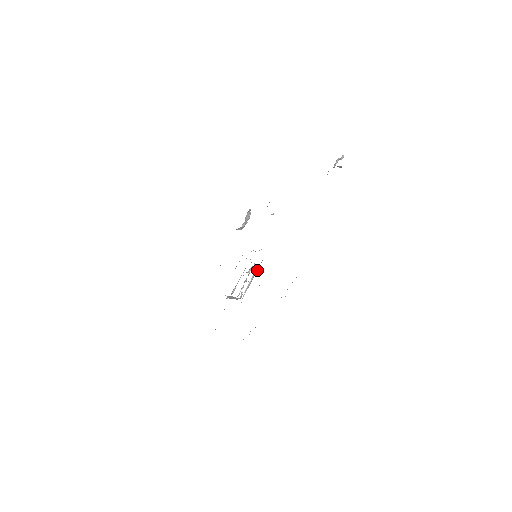
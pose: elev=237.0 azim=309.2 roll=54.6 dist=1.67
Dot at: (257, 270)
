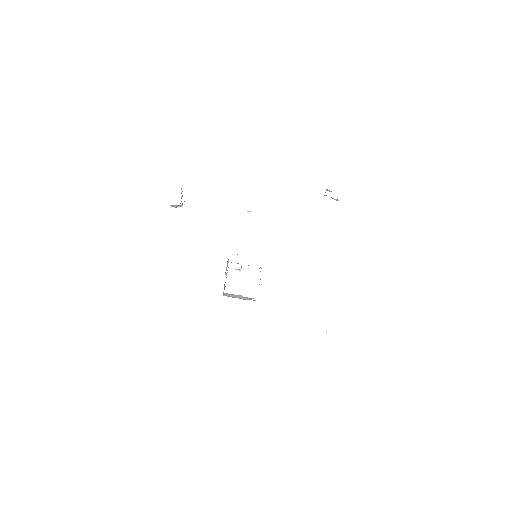
Dot at: occluded
